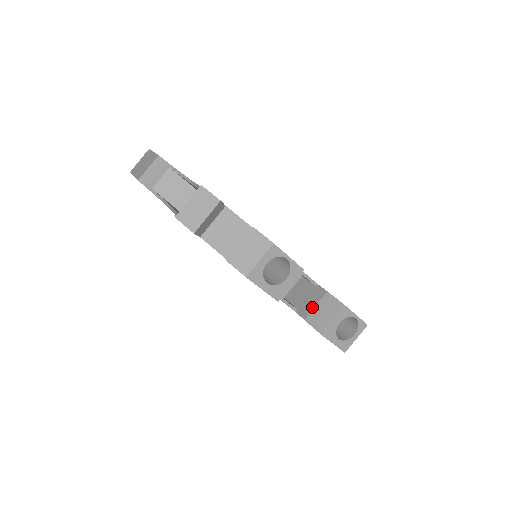
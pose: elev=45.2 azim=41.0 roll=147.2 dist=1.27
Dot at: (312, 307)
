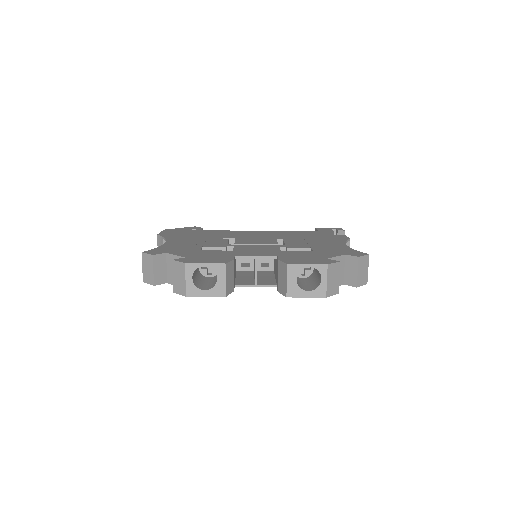
Dot at: (277, 278)
